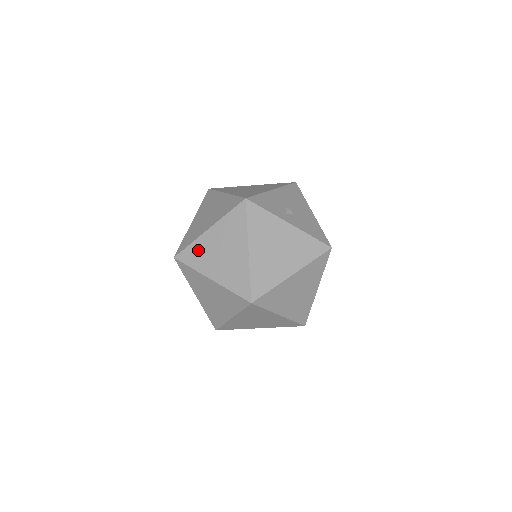
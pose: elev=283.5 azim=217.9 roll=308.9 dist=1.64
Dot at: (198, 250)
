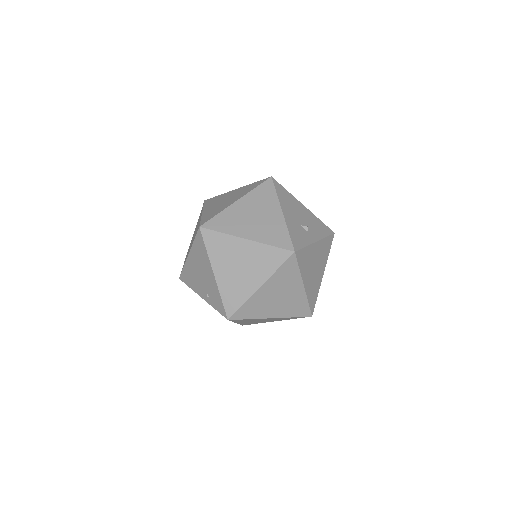
Dot at: (254, 305)
